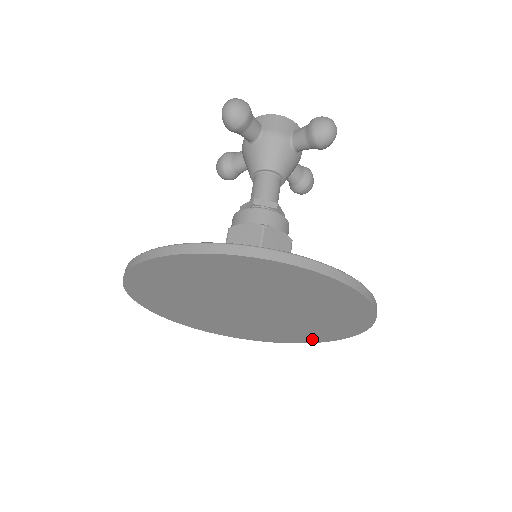
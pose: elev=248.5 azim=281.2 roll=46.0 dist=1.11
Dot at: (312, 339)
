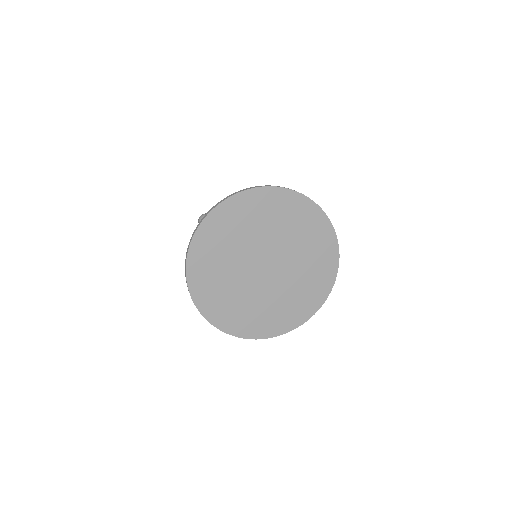
Dot at: (324, 288)
